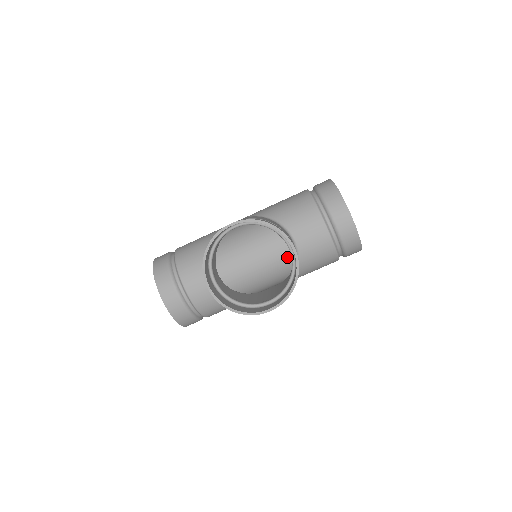
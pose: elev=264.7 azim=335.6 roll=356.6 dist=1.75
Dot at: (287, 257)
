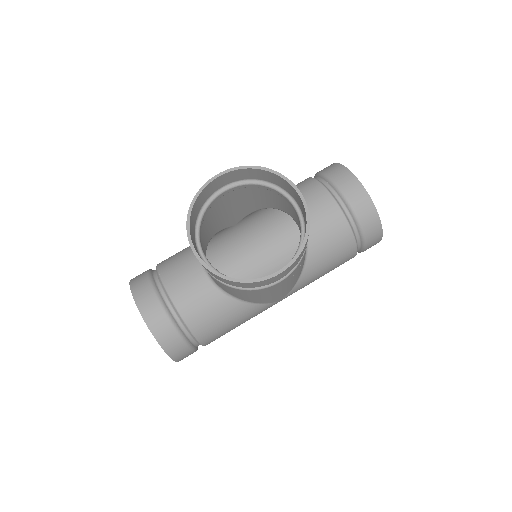
Dot at: occluded
